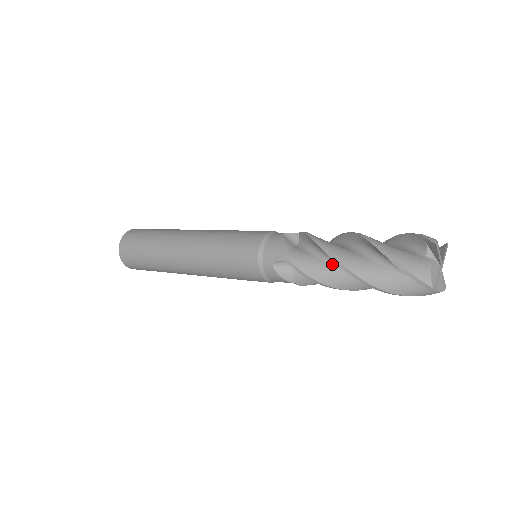
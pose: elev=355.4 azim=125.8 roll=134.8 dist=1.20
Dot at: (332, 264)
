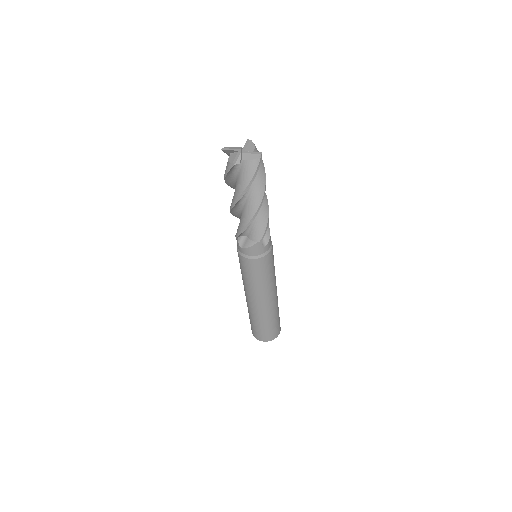
Dot at: (241, 213)
